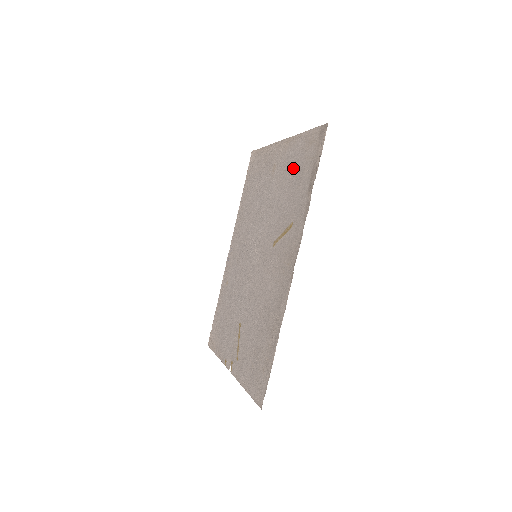
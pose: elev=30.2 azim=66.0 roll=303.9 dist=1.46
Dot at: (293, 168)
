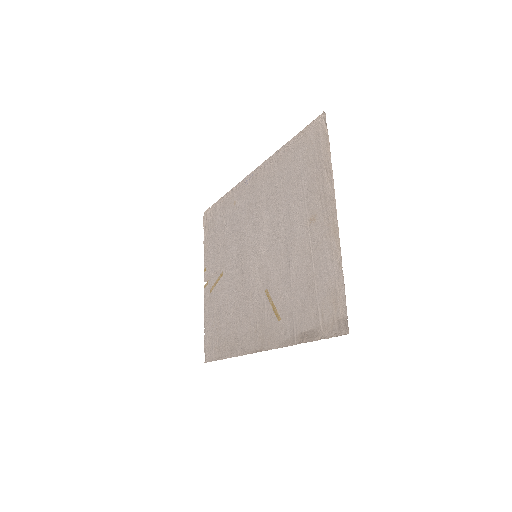
Dot at: (314, 278)
